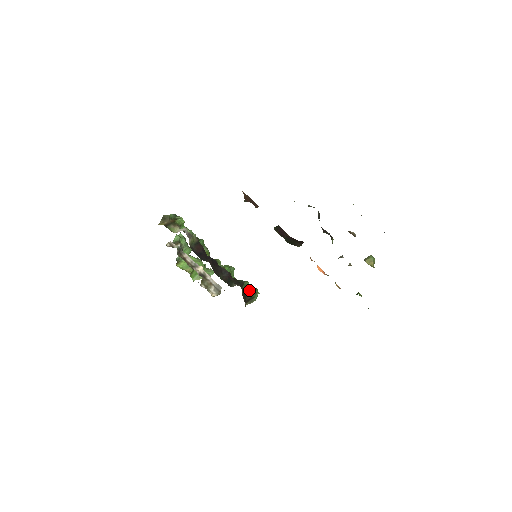
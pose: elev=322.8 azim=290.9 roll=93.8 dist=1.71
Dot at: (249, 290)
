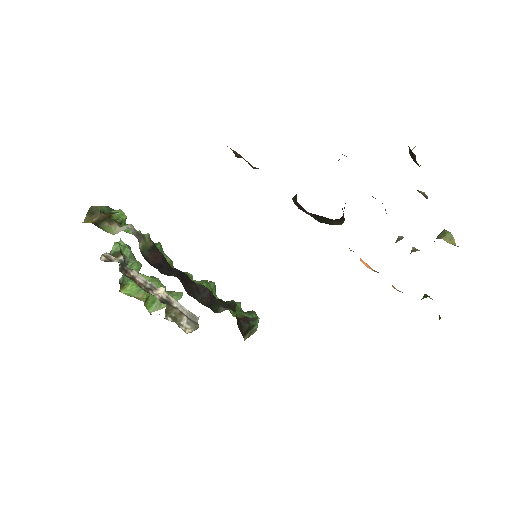
Dot at: (244, 315)
